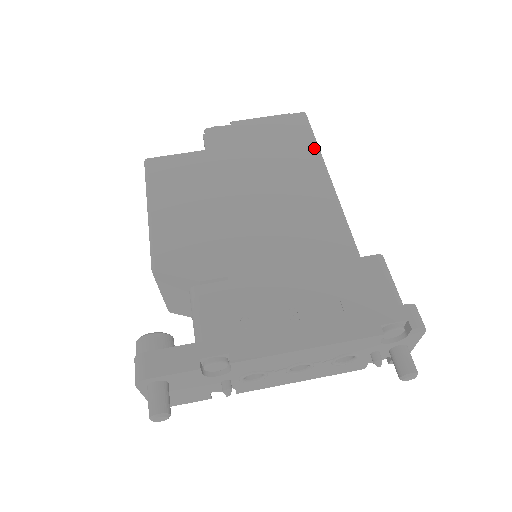
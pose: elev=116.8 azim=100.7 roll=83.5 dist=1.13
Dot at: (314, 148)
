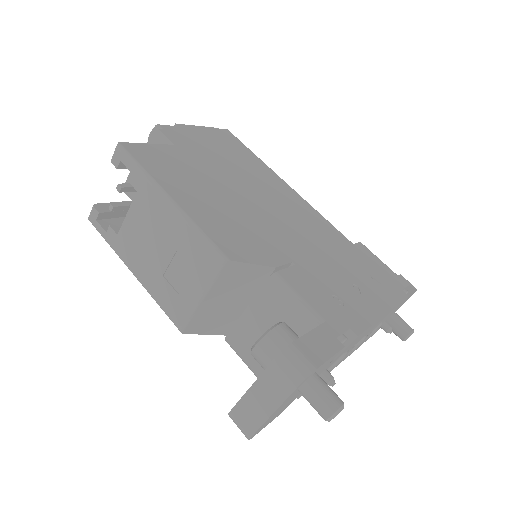
Dot at: (259, 160)
